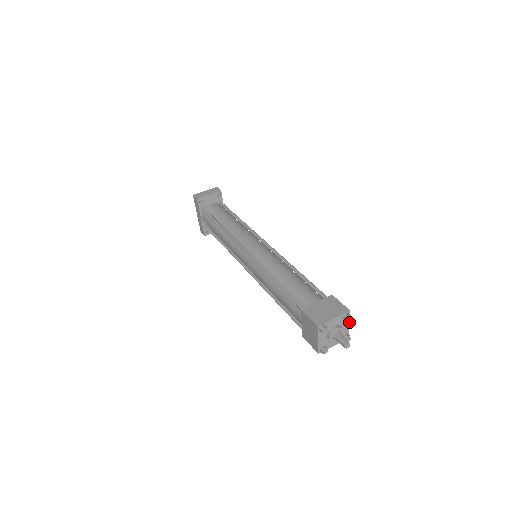
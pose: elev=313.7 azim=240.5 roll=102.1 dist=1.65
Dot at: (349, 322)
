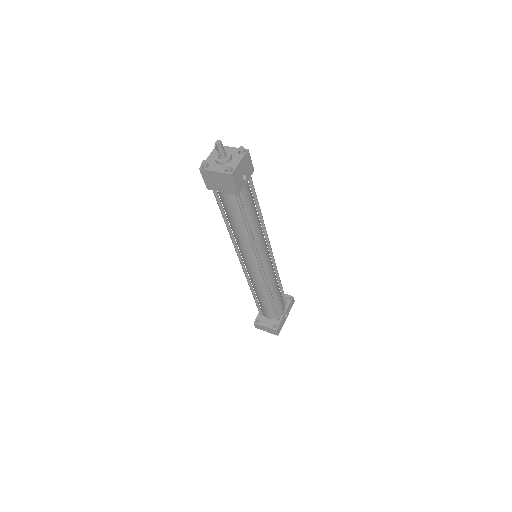
Dot at: (241, 160)
